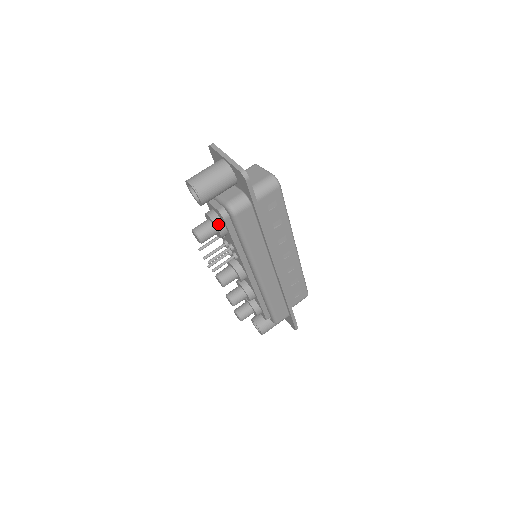
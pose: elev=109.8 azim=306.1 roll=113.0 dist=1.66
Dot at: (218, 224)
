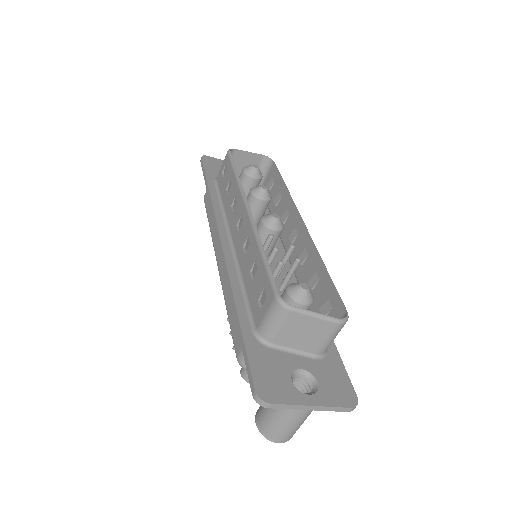
Dot at: occluded
